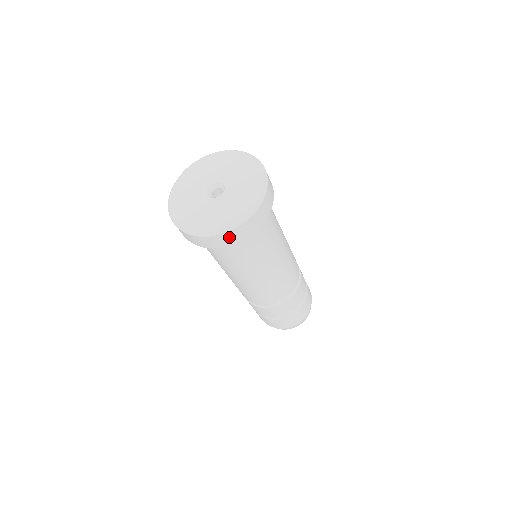
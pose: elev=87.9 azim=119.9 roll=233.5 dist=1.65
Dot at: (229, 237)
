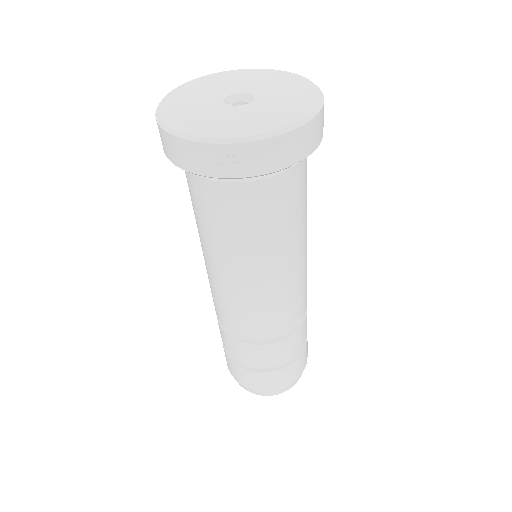
Dot at: (322, 119)
